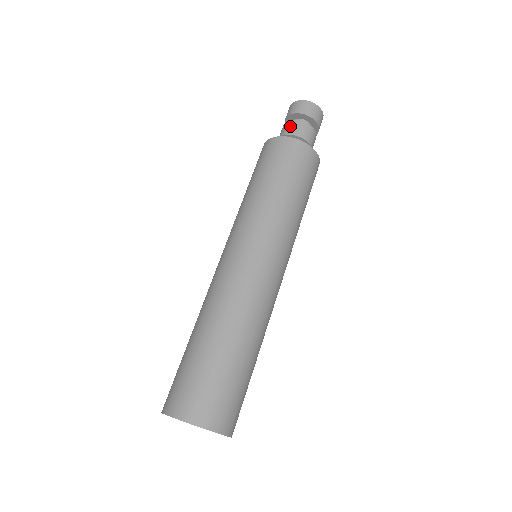
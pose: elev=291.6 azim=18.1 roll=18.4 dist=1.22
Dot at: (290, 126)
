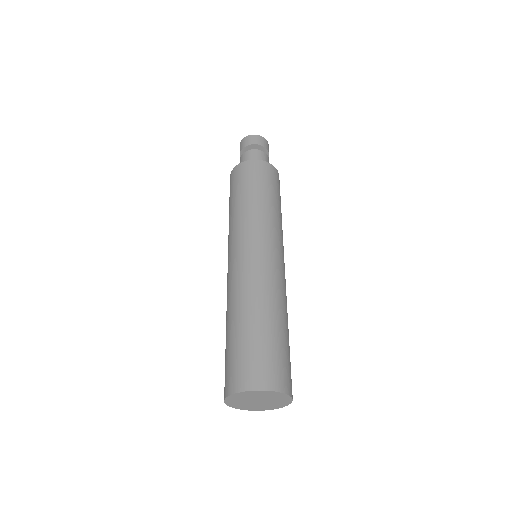
Dot at: (259, 154)
